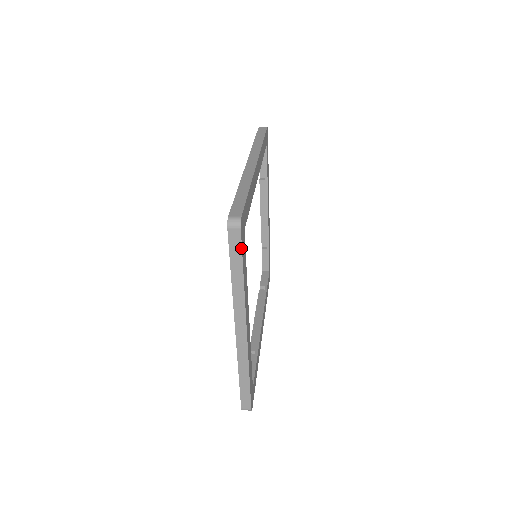
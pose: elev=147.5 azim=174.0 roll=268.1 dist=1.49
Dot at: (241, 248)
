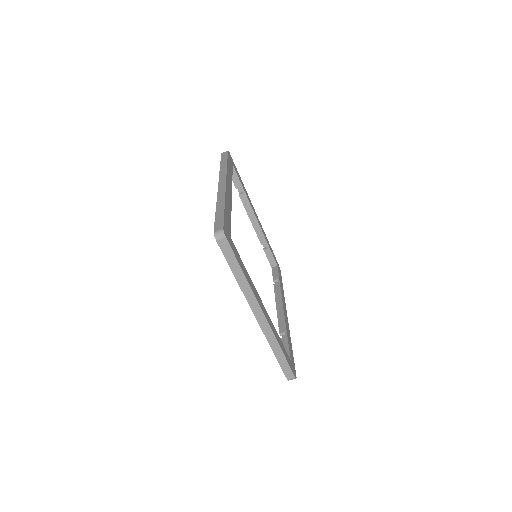
Dot at: (232, 252)
